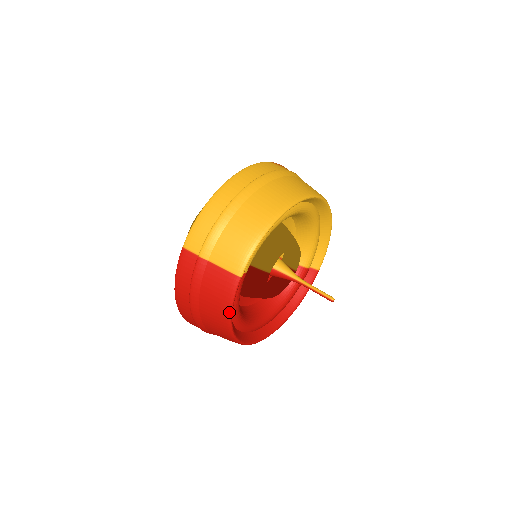
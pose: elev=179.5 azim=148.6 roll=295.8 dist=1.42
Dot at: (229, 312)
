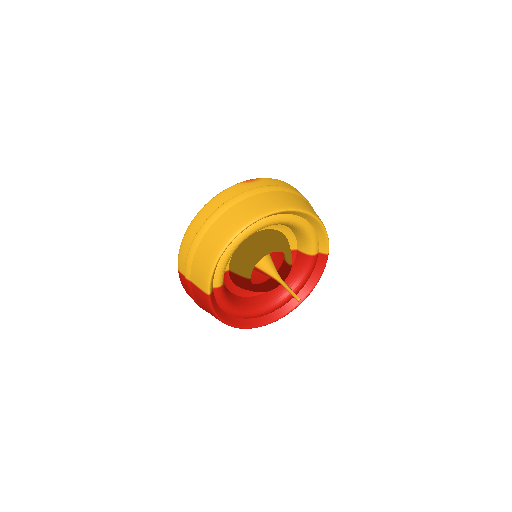
Dot at: (215, 316)
